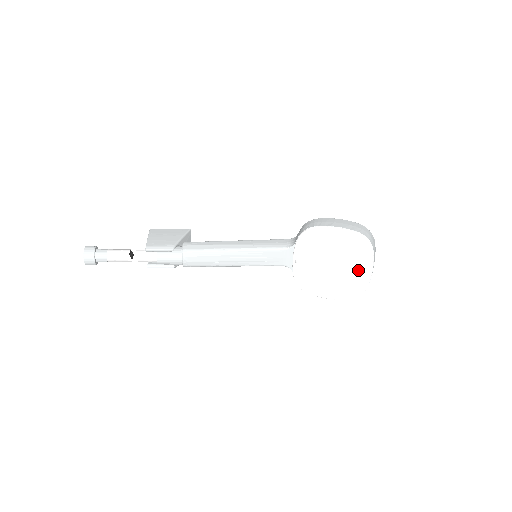
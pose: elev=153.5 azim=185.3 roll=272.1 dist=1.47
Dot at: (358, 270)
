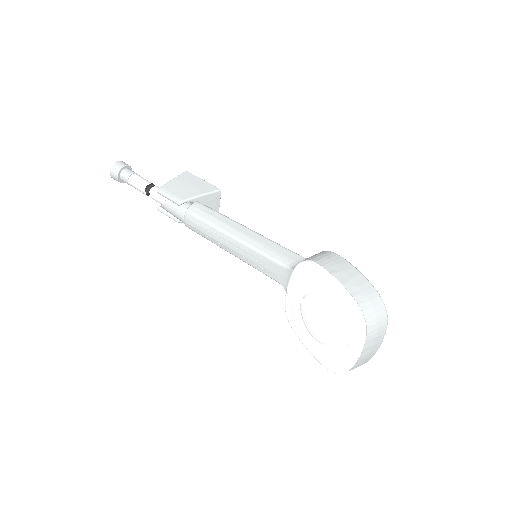
Dot at: (342, 345)
